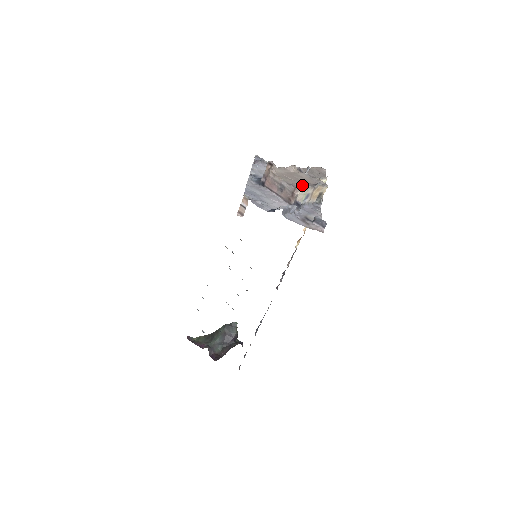
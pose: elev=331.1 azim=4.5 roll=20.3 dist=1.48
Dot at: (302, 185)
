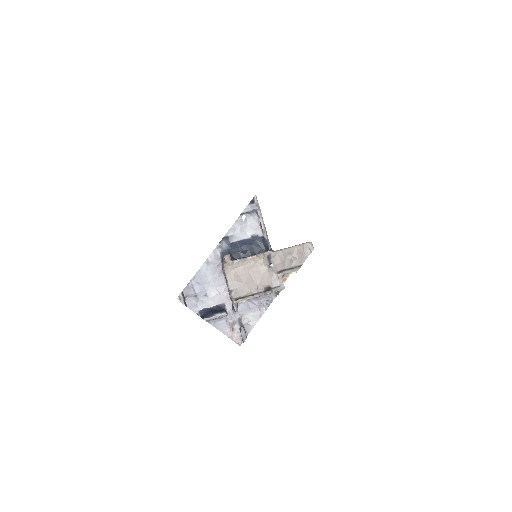
Dot at: (247, 290)
